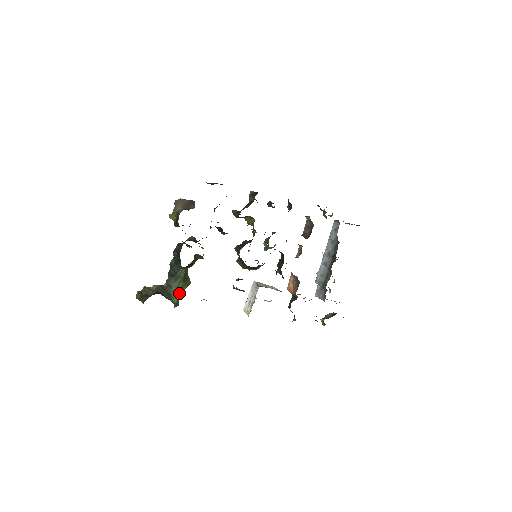
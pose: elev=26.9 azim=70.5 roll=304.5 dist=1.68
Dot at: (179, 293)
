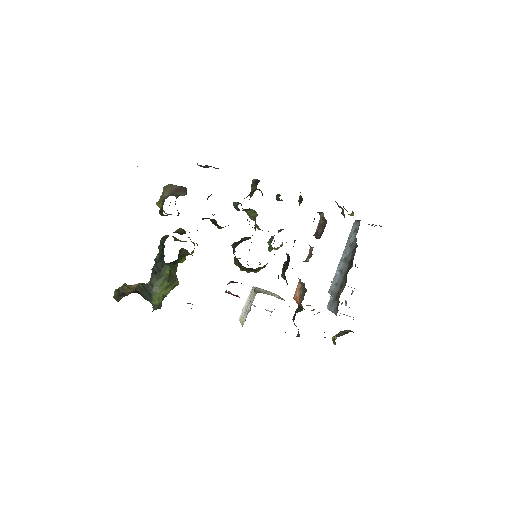
Dot at: (162, 294)
